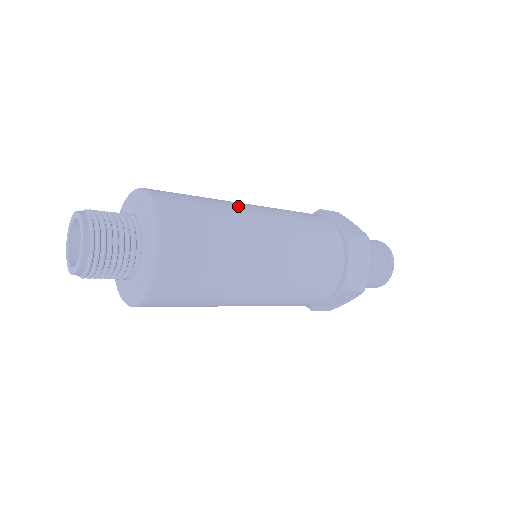
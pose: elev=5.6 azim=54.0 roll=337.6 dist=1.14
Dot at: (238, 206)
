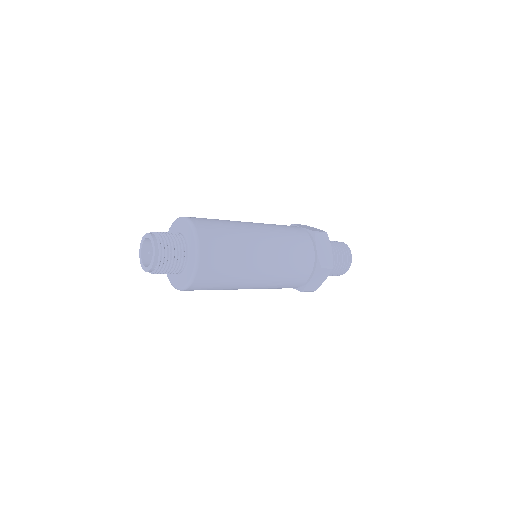
Dot at: (238, 221)
